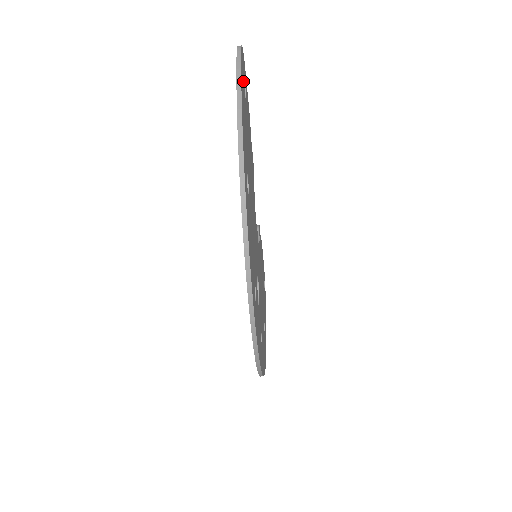
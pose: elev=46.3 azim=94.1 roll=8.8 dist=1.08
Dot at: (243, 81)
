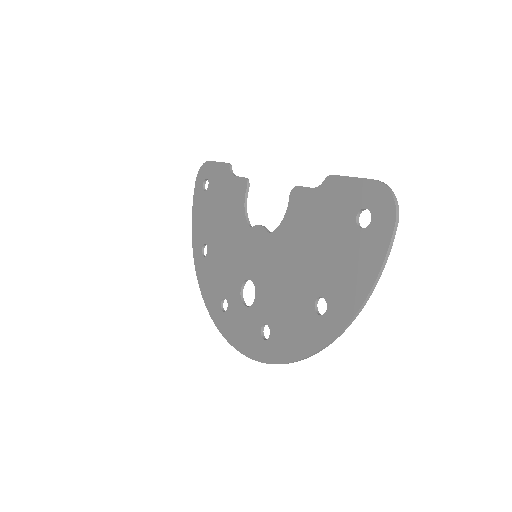
Dot at: (376, 235)
